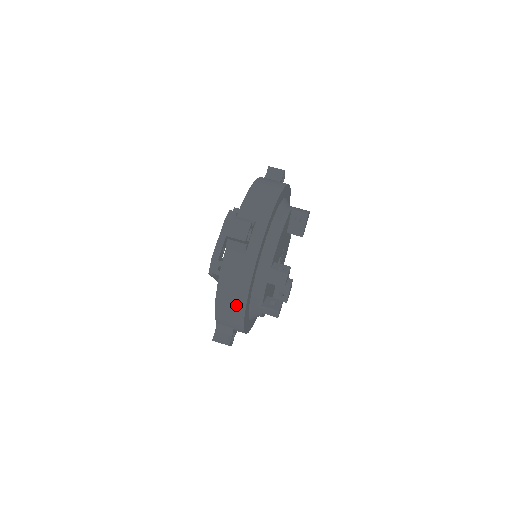
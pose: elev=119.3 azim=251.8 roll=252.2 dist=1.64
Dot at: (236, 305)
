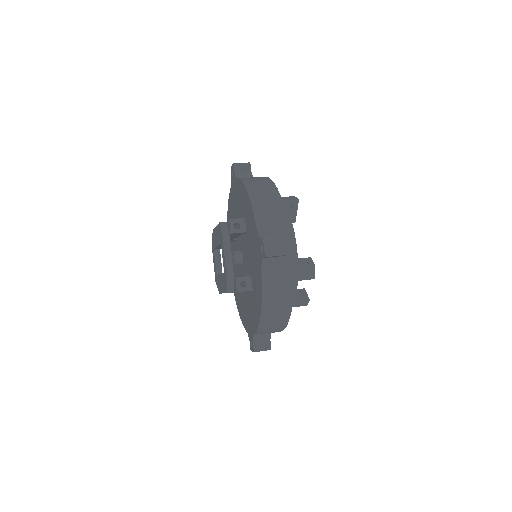
Dot at: (281, 314)
